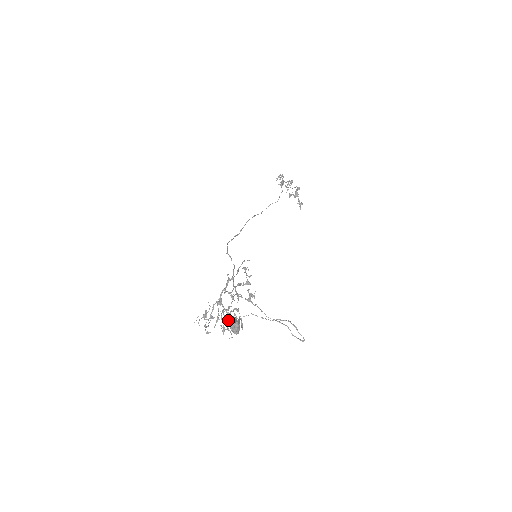
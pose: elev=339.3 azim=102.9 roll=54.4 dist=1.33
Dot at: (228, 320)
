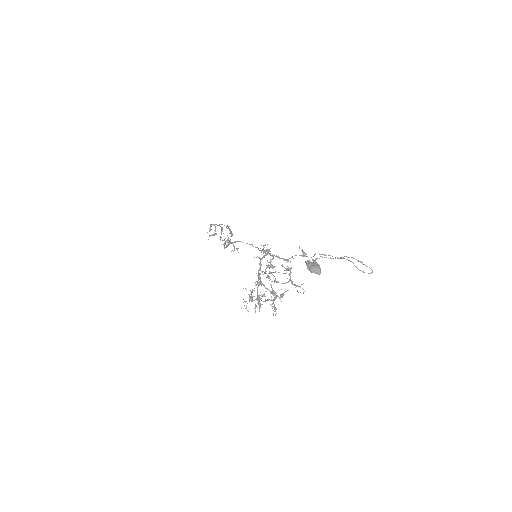
Dot at: occluded
